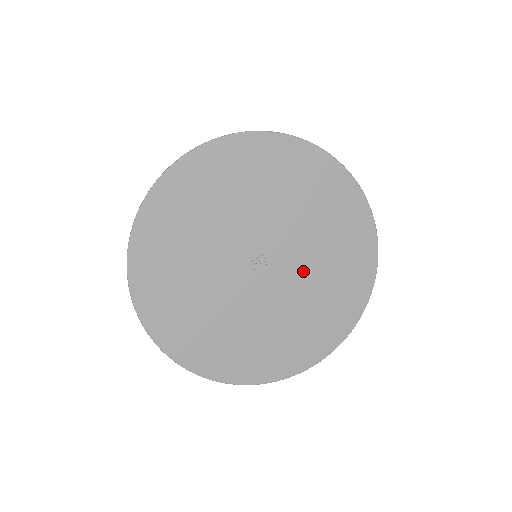
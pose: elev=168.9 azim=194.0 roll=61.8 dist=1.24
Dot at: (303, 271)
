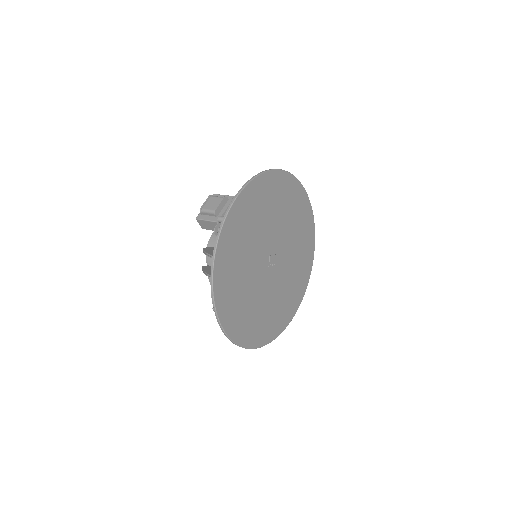
Dot at: (285, 235)
